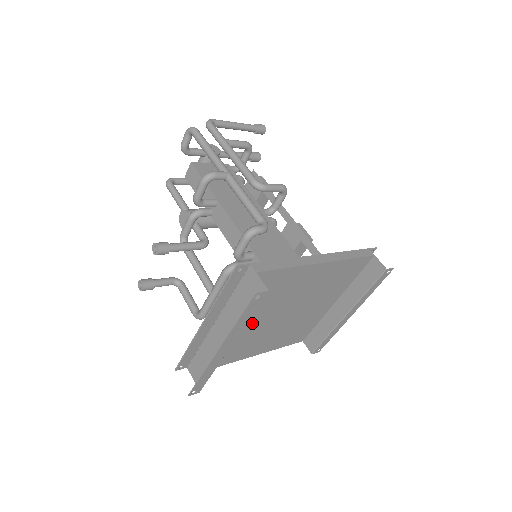
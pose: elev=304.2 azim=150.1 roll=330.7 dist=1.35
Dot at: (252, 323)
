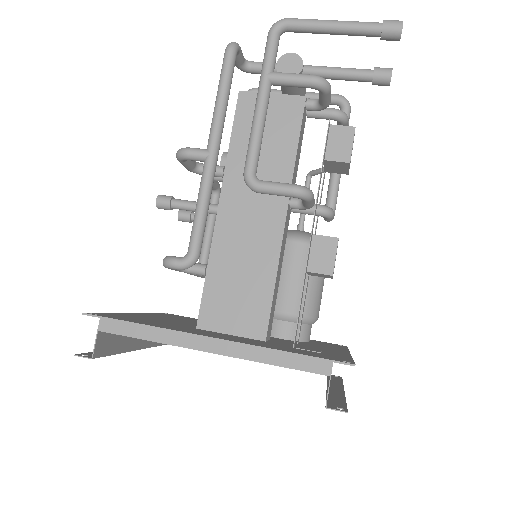
Dot at: occluded
